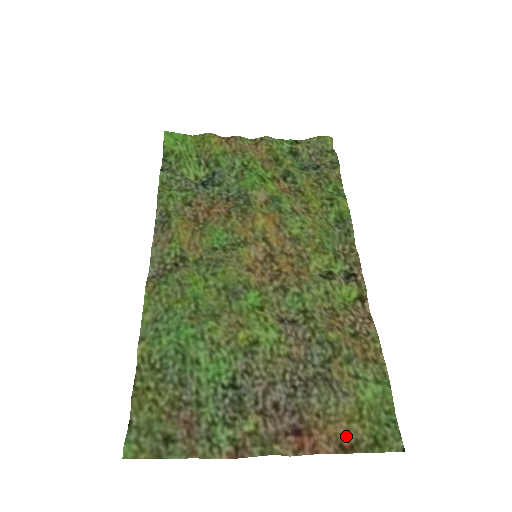
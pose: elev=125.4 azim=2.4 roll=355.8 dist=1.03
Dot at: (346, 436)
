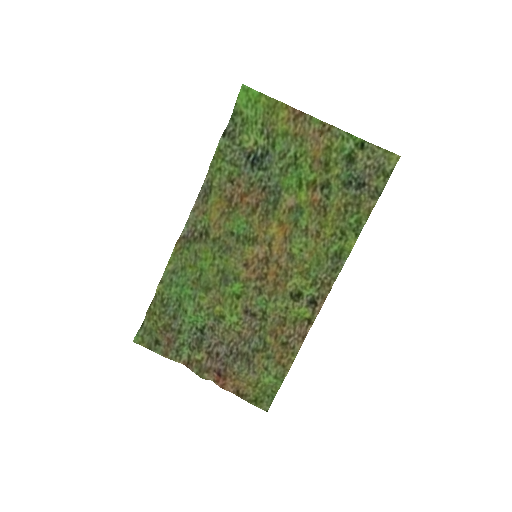
Dot at: (243, 389)
